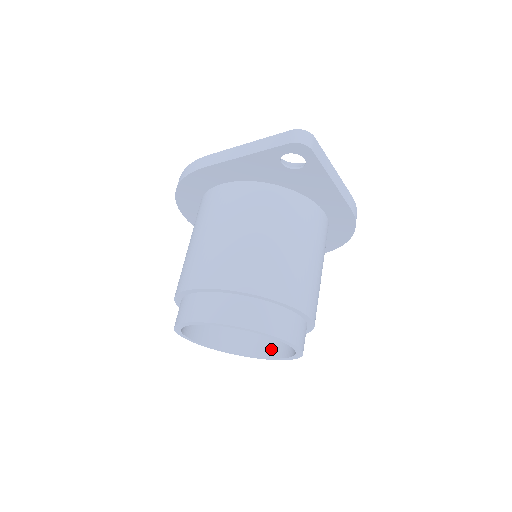
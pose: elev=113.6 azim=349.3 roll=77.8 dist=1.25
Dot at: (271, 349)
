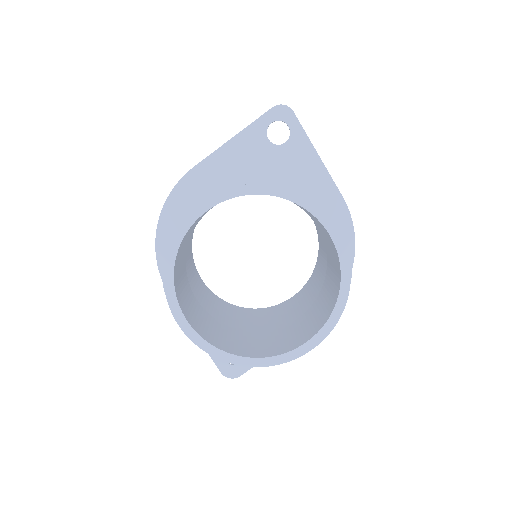
Dot at: (303, 337)
